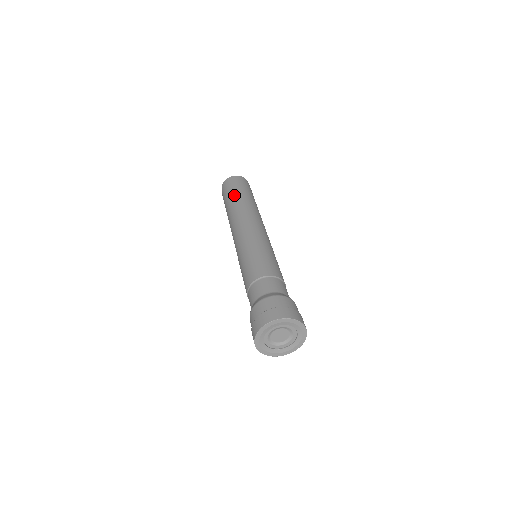
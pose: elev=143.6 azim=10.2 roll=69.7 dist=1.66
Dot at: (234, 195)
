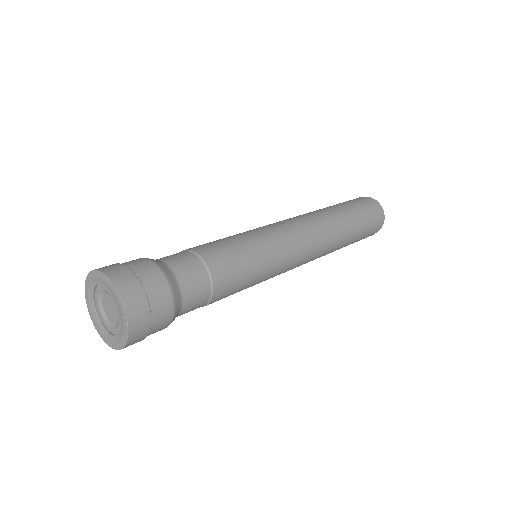
Dot at: occluded
